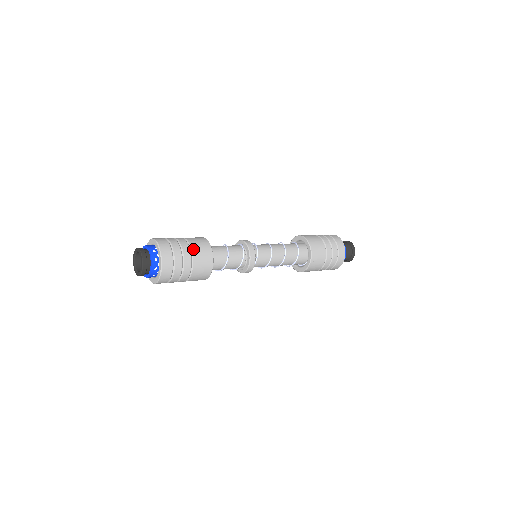
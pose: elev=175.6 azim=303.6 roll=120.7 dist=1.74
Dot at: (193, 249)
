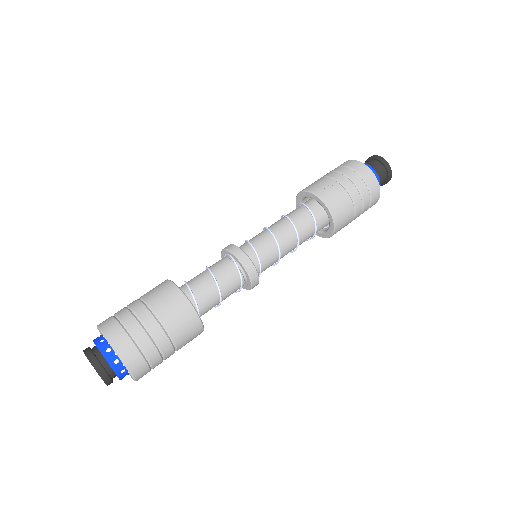
Dot at: (172, 334)
